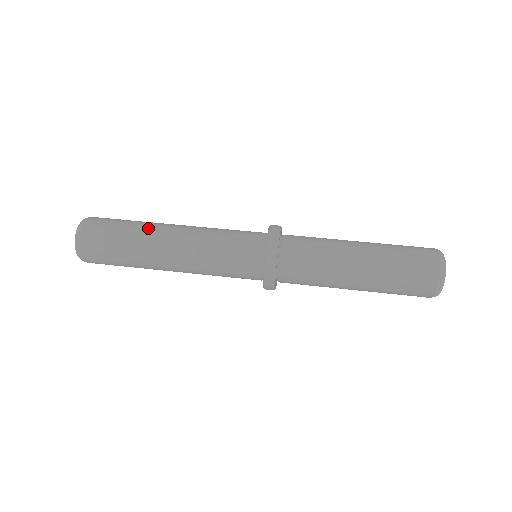
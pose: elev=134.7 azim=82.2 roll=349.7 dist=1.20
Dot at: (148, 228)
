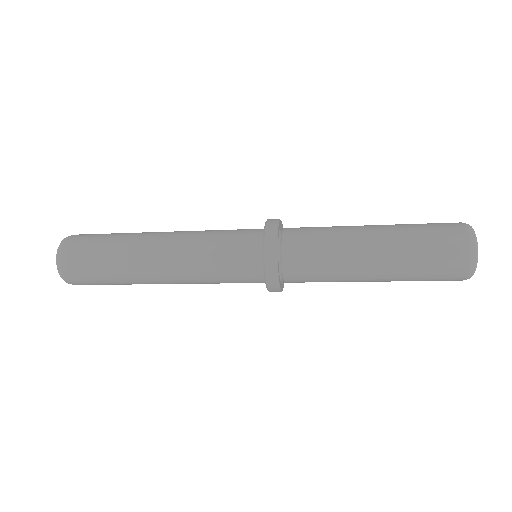
Dot at: (133, 238)
